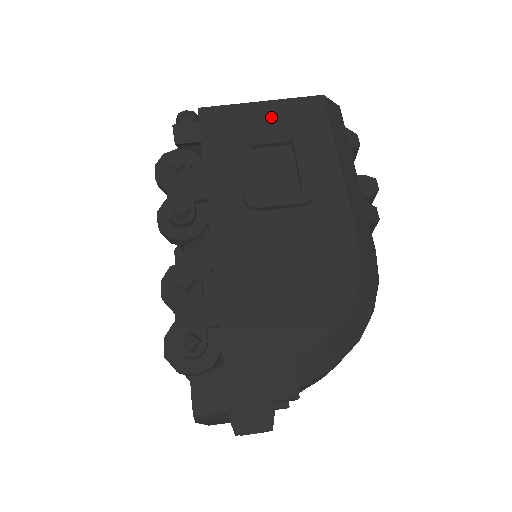
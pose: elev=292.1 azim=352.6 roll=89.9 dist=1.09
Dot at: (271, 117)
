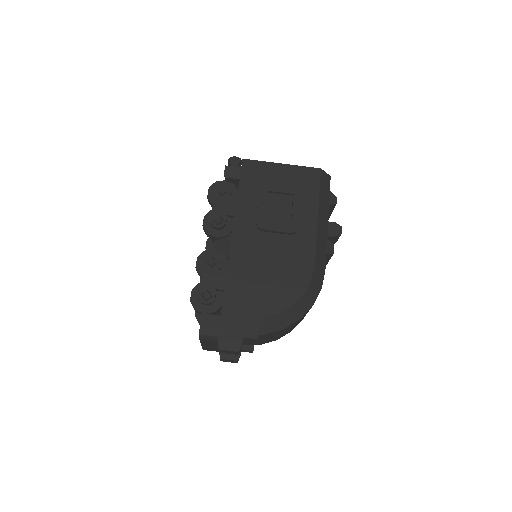
Dot at: (285, 175)
